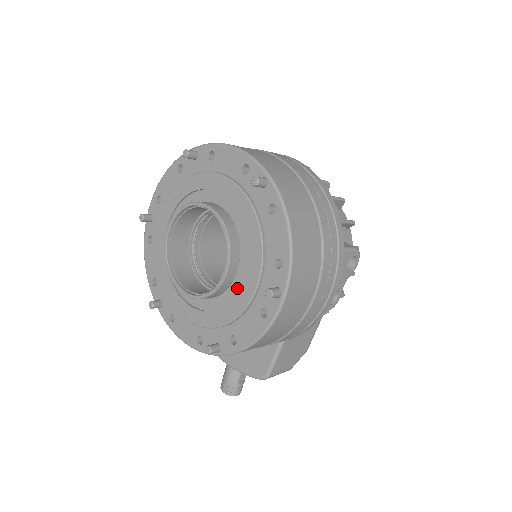
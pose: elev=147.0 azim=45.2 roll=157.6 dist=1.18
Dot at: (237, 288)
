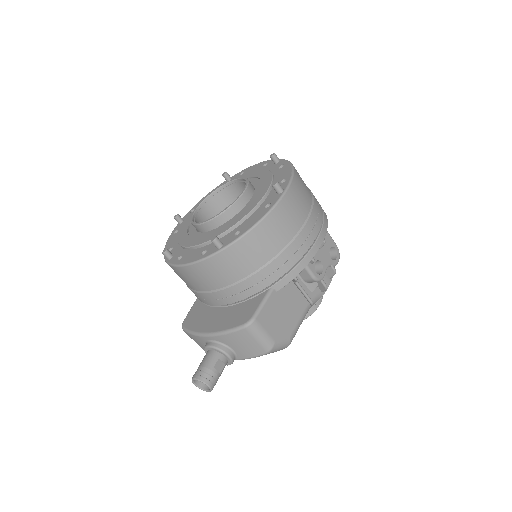
Dot at: occluded
